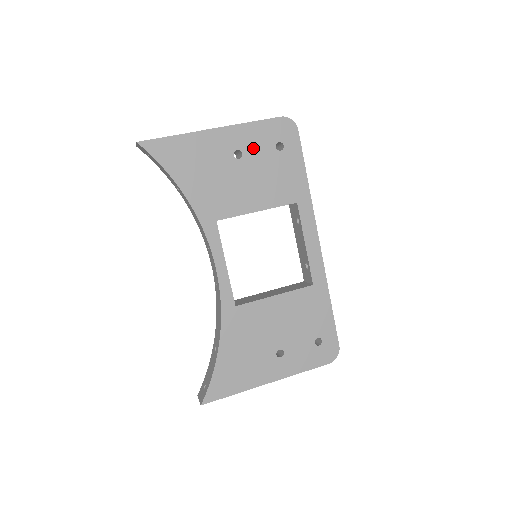
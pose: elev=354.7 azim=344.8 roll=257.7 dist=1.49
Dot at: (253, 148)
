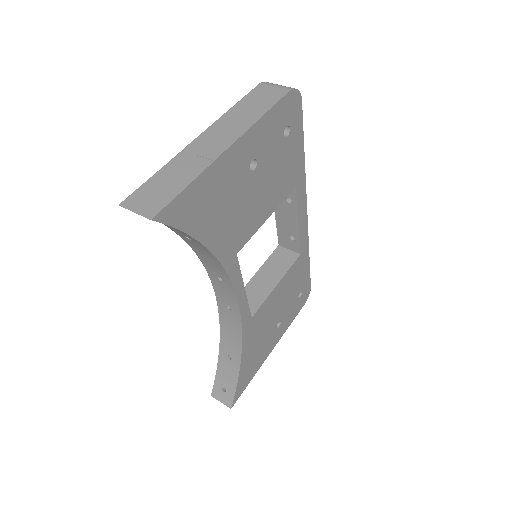
Dot at: (266, 148)
